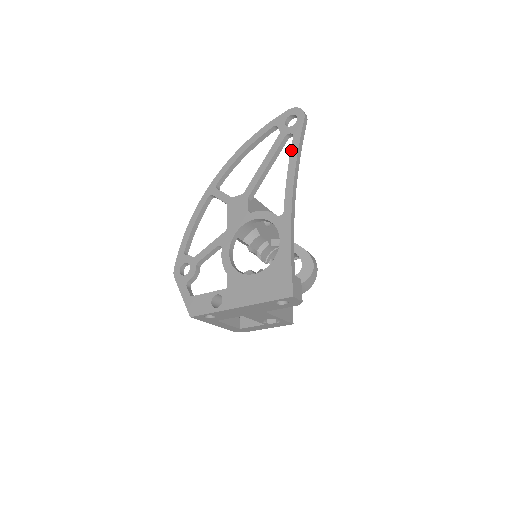
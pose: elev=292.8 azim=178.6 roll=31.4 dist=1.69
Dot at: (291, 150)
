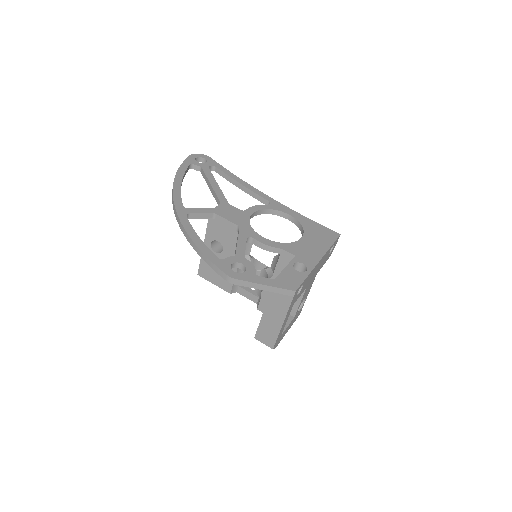
Dot at: (225, 173)
